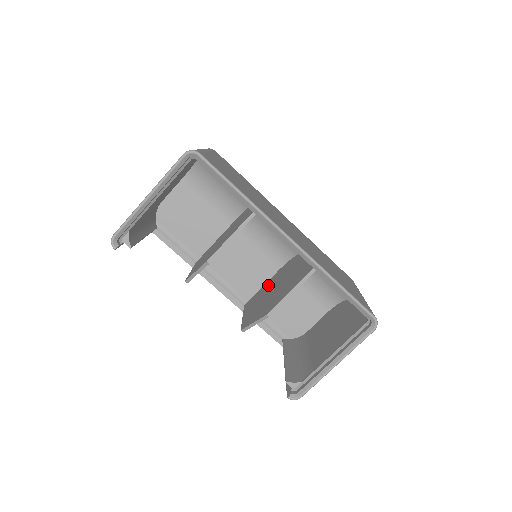
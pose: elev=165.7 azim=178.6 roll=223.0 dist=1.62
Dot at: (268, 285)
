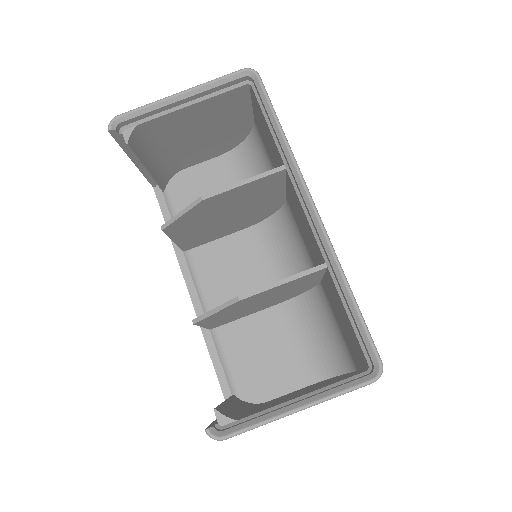
Dot at: occluded
